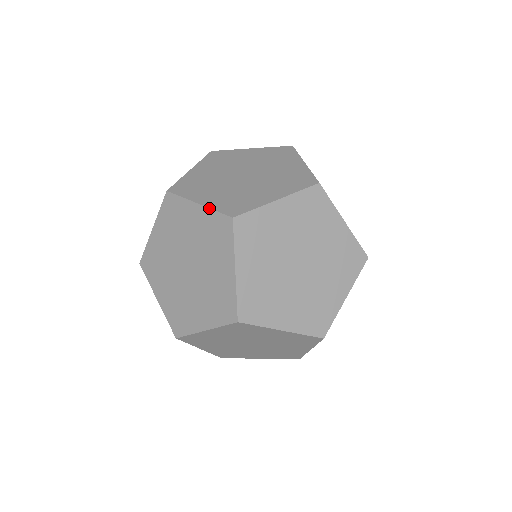
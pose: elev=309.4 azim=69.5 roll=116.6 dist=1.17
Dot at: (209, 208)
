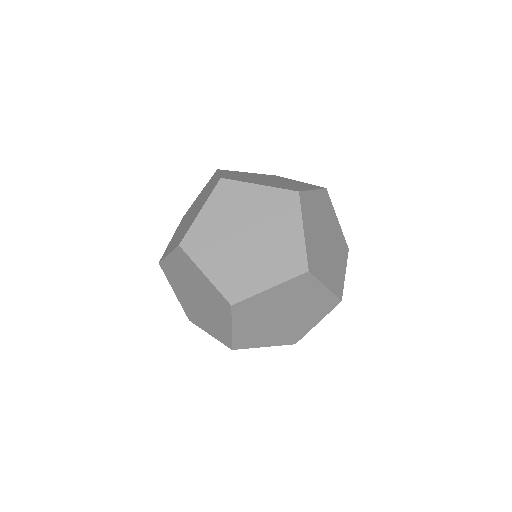
Dot at: (219, 174)
